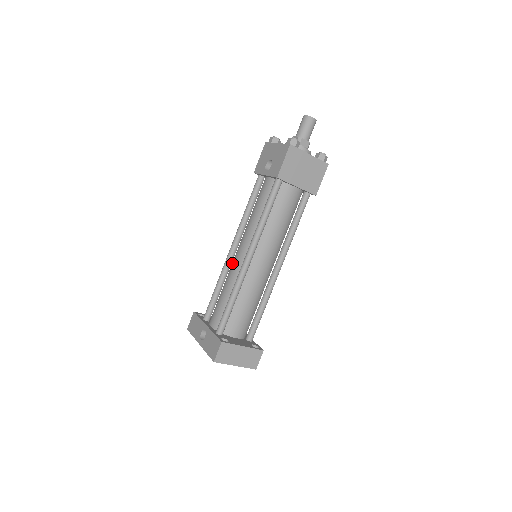
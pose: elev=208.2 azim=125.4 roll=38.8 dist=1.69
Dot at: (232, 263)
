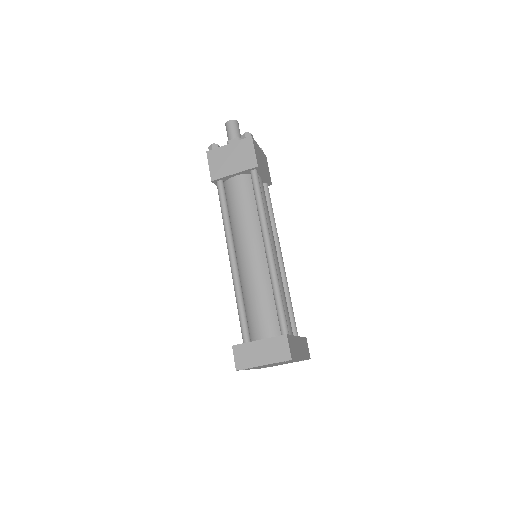
Dot at: occluded
